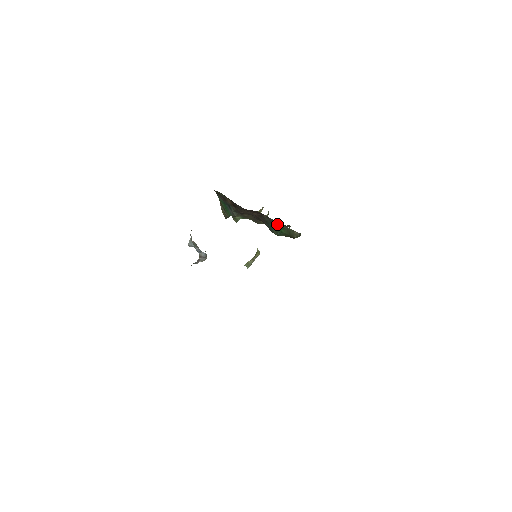
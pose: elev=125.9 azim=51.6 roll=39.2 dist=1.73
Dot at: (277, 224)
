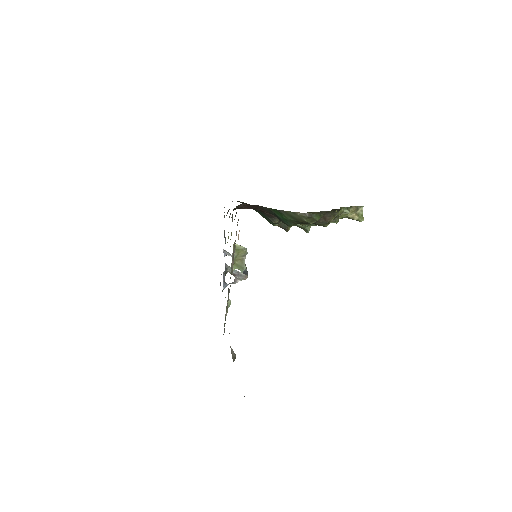
Dot at: (274, 211)
